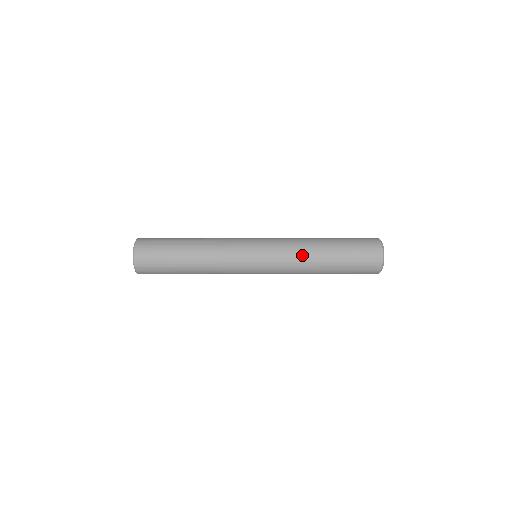
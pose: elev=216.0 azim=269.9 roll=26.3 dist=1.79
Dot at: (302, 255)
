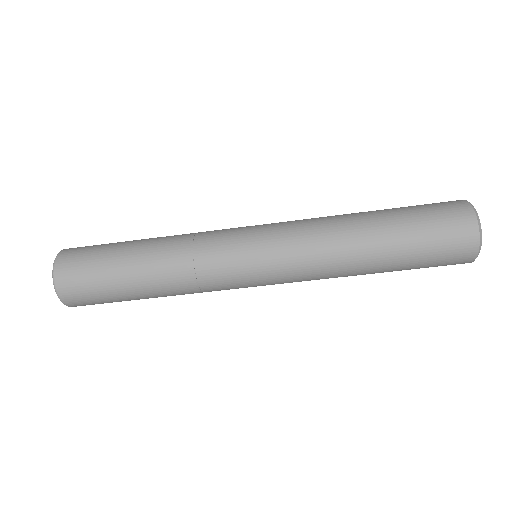
Dot at: (329, 224)
